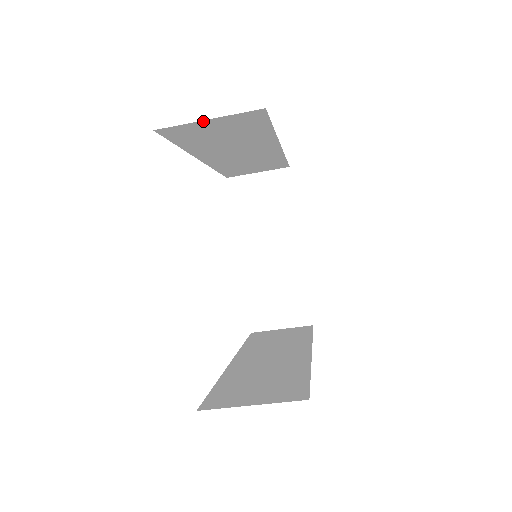
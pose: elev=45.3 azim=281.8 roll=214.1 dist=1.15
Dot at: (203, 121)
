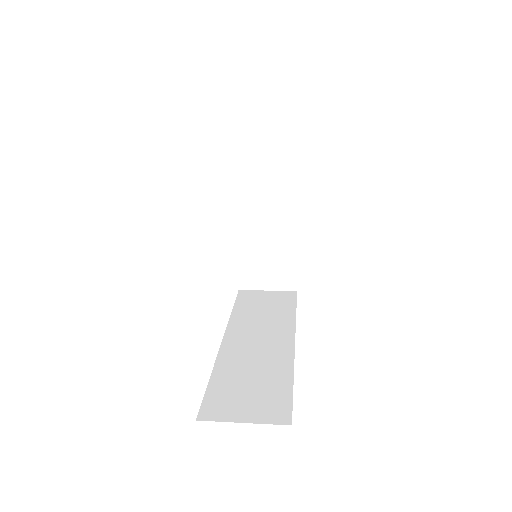
Dot at: occluded
